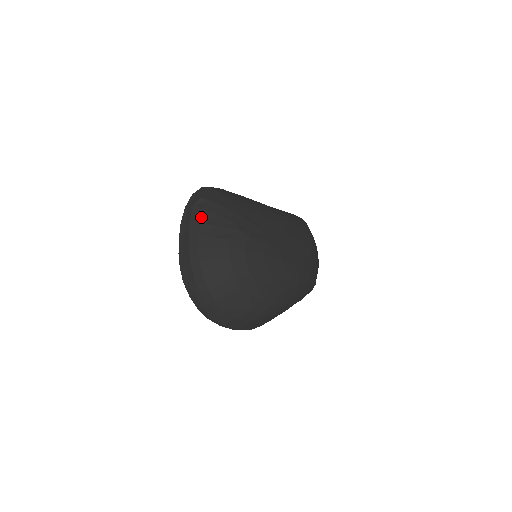
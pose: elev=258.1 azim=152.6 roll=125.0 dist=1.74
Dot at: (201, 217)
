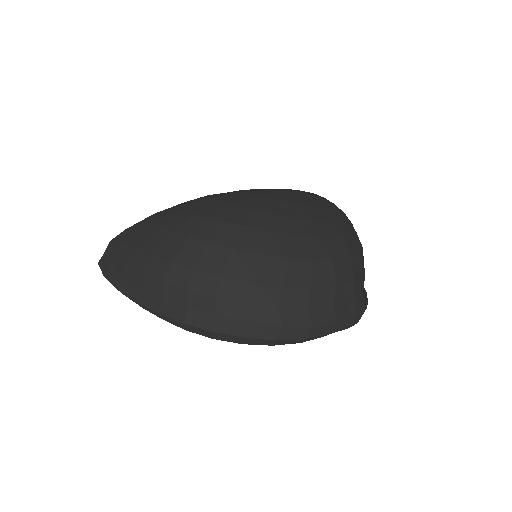
Dot at: (132, 245)
